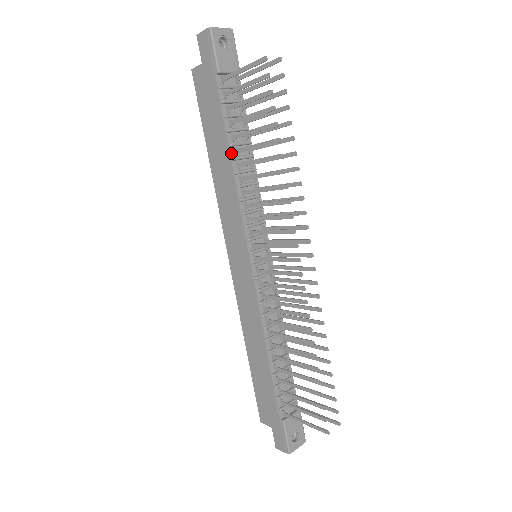
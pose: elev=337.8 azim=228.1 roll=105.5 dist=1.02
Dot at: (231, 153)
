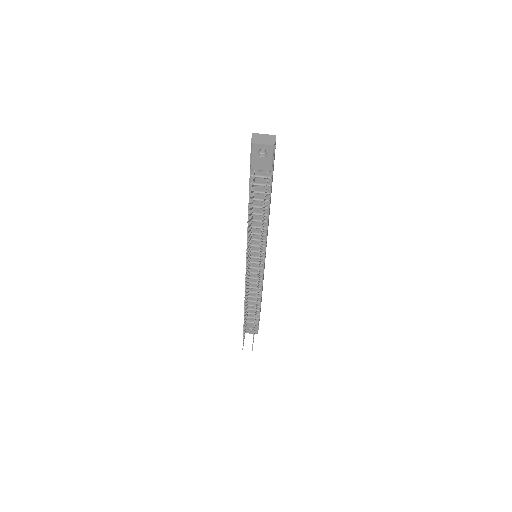
Dot at: occluded
